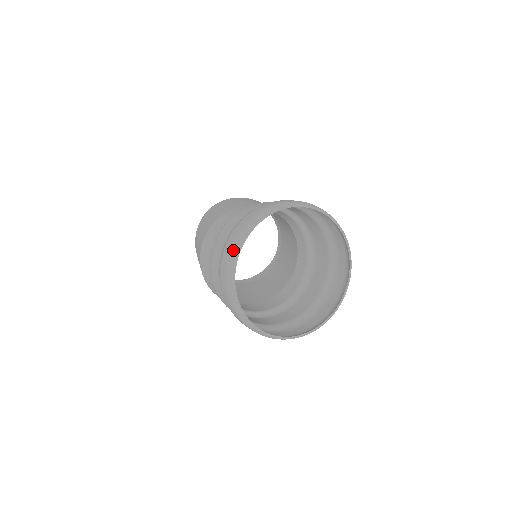
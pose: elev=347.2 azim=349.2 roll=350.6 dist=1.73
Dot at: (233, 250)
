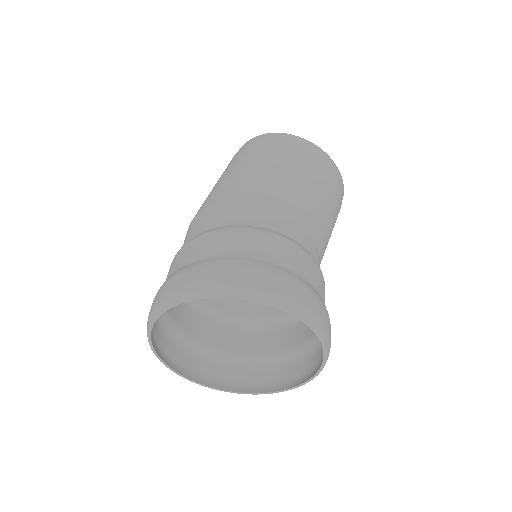
Dot at: (147, 321)
